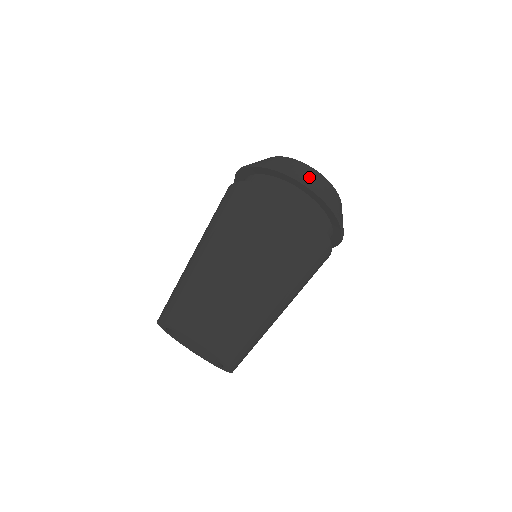
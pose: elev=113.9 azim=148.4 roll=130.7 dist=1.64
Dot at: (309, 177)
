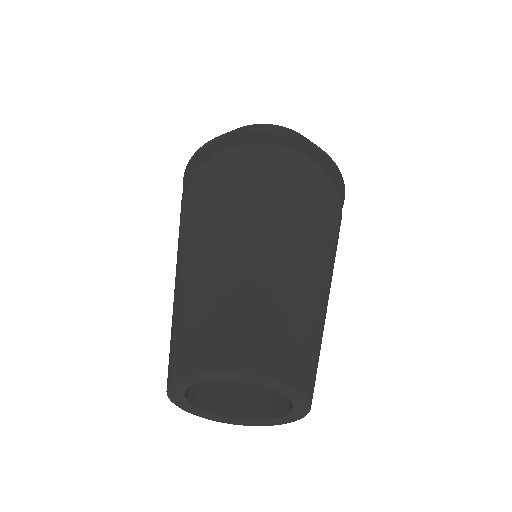
Dot at: occluded
